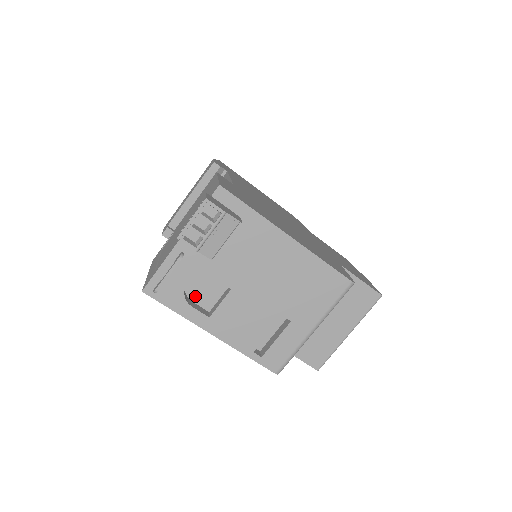
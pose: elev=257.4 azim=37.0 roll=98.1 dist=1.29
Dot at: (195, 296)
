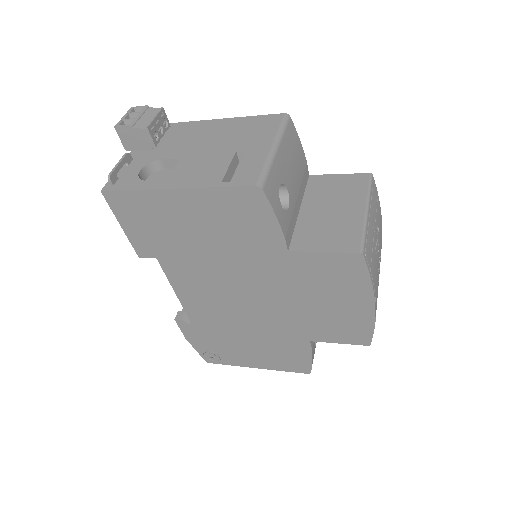
Dot at: occluded
